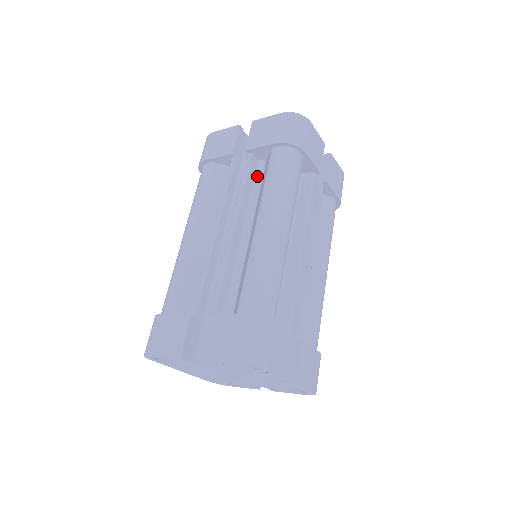
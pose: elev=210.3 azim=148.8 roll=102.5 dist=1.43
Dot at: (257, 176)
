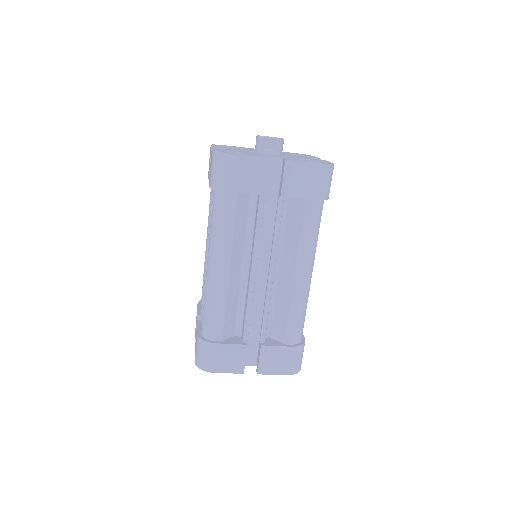
Dot at: occluded
